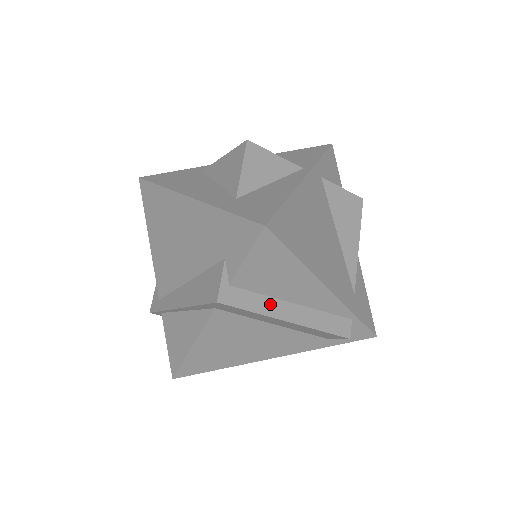
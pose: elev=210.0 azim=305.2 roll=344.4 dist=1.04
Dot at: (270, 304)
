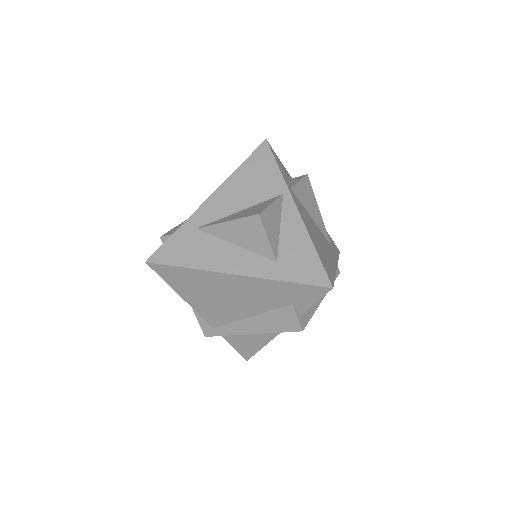
Dot at: occluded
